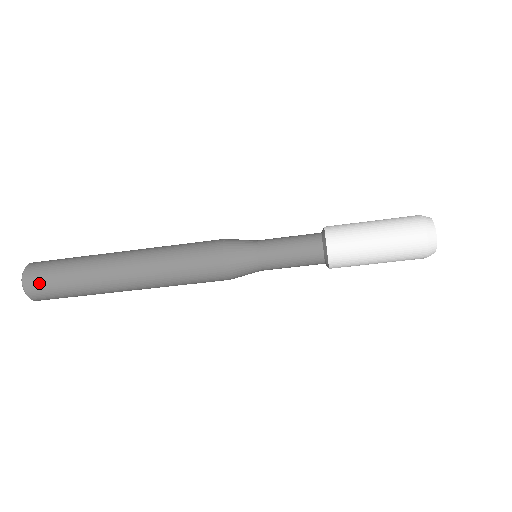
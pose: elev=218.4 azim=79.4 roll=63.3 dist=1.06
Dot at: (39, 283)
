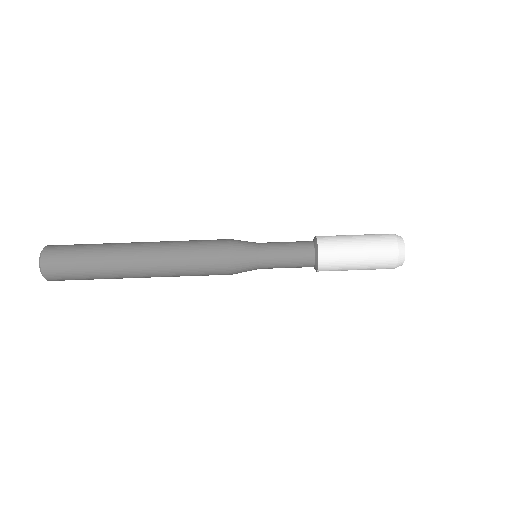
Dot at: (58, 253)
